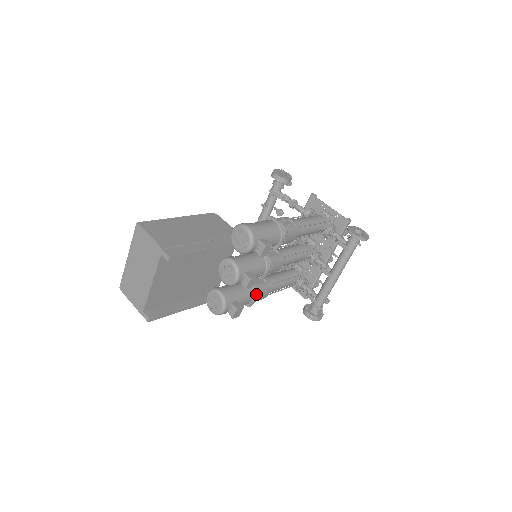
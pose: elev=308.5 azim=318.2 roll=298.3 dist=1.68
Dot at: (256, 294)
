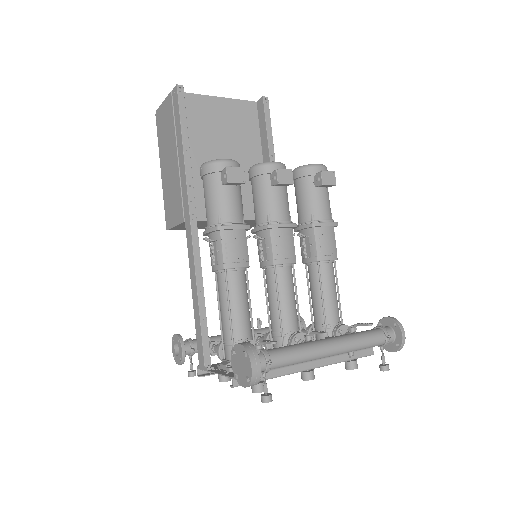
Dot at: (245, 225)
